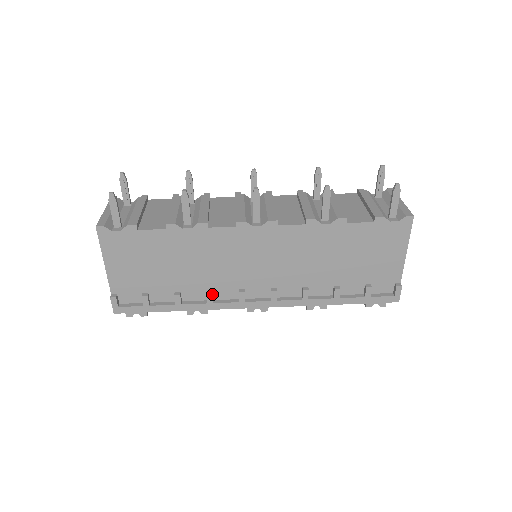
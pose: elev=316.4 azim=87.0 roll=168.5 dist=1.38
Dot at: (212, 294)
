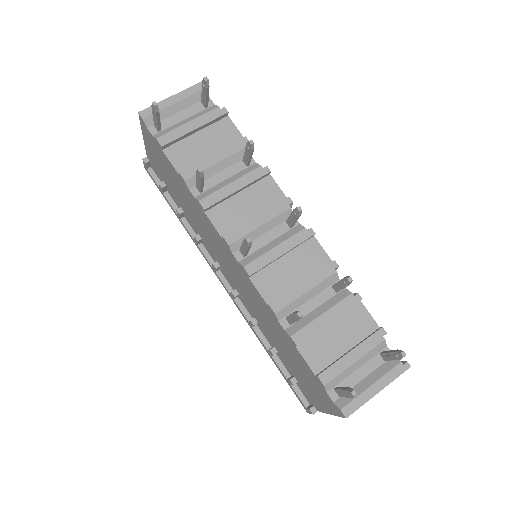
Dot at: (197, 241)
